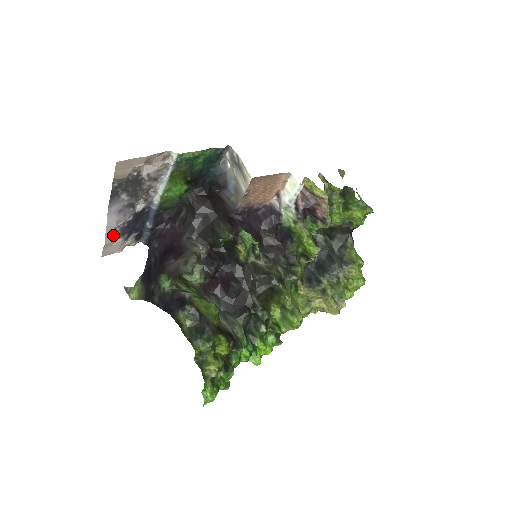
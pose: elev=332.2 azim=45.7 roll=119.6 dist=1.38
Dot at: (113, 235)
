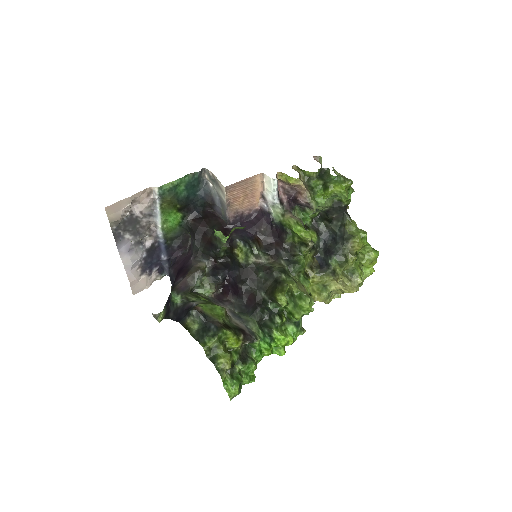
Dot at: (134, 273)
